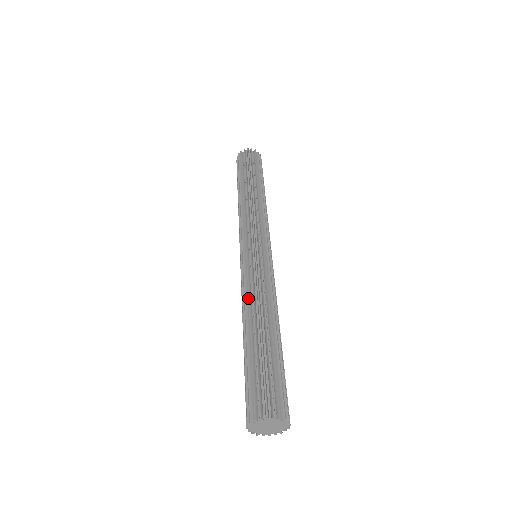
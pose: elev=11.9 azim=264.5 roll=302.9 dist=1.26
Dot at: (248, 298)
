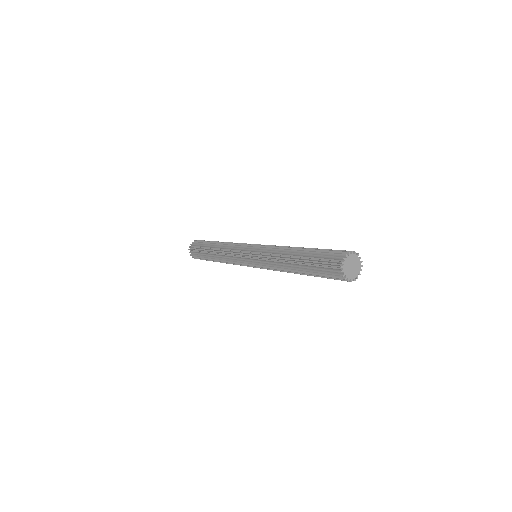
Dot at: (286, 246)
